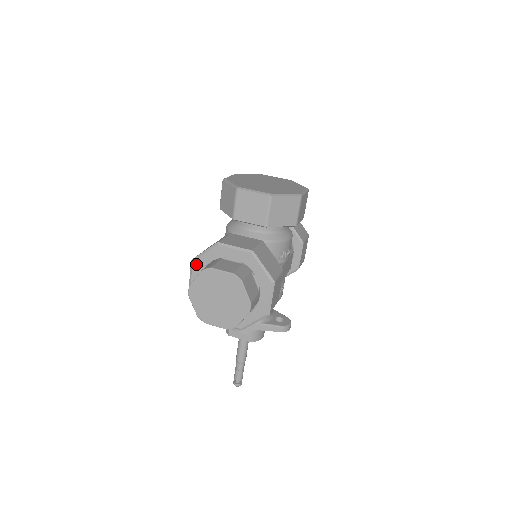
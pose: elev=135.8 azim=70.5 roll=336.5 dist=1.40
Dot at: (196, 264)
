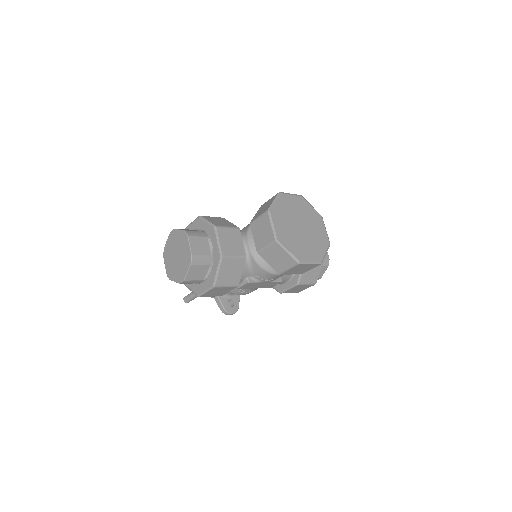
Dot at: (199, 221)
